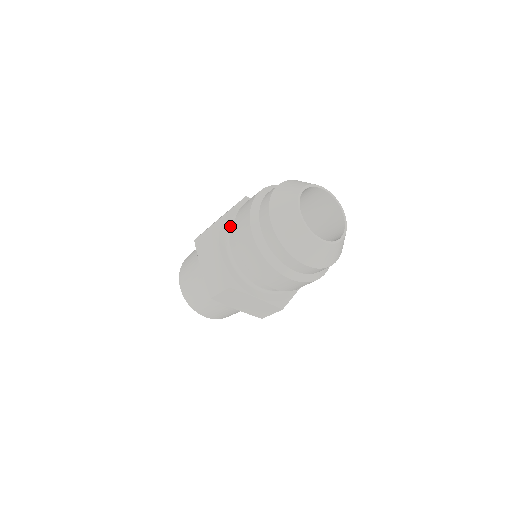
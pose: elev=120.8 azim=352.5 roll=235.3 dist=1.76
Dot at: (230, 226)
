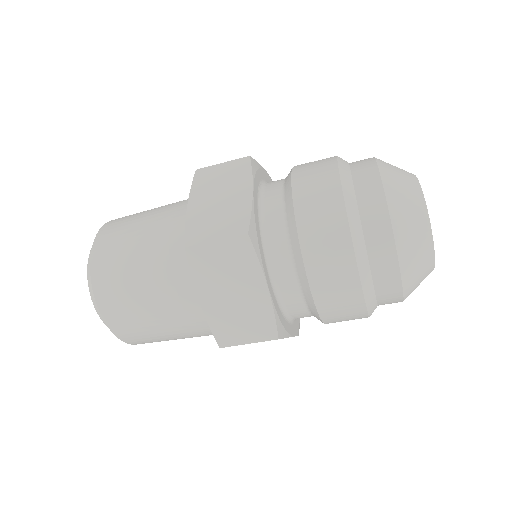
Dot at: (265, 181)
